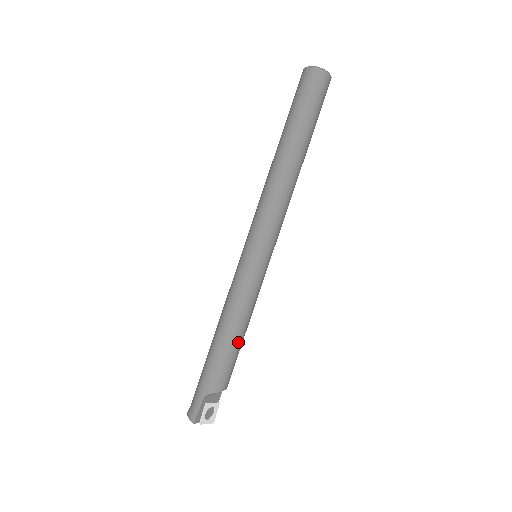
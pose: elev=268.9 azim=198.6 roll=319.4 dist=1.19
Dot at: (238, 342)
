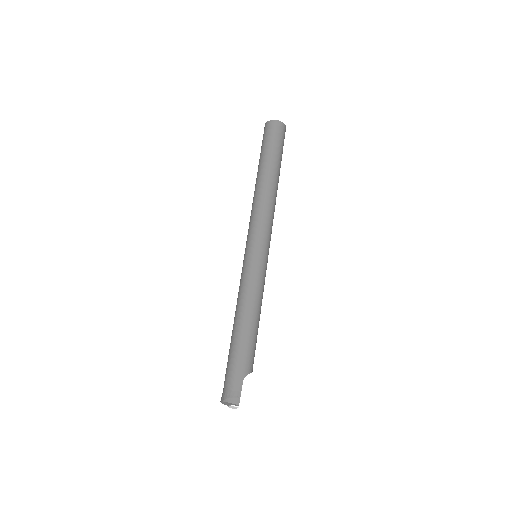
Dot at: (258, 326)
